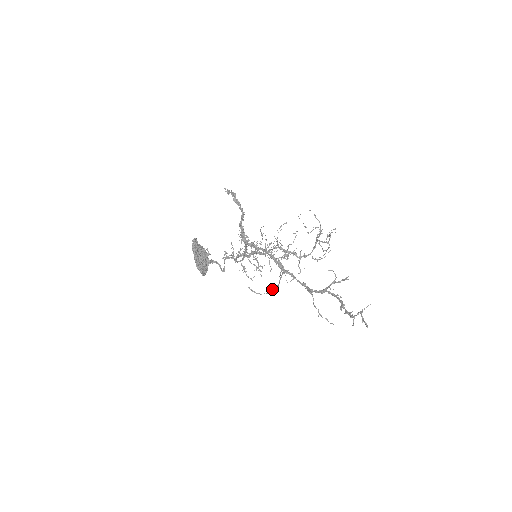
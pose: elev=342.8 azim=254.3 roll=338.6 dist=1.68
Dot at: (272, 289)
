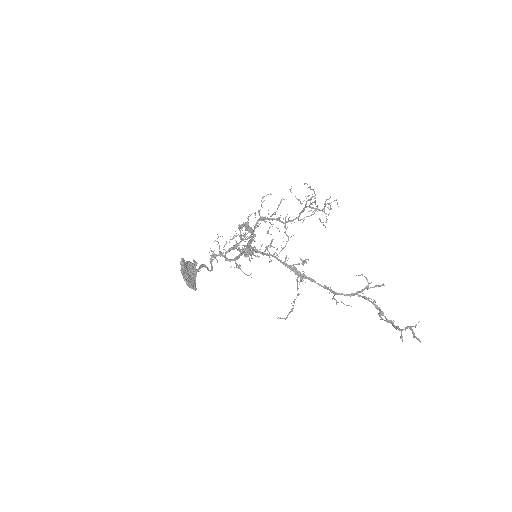
Dot at: (294, 301)
